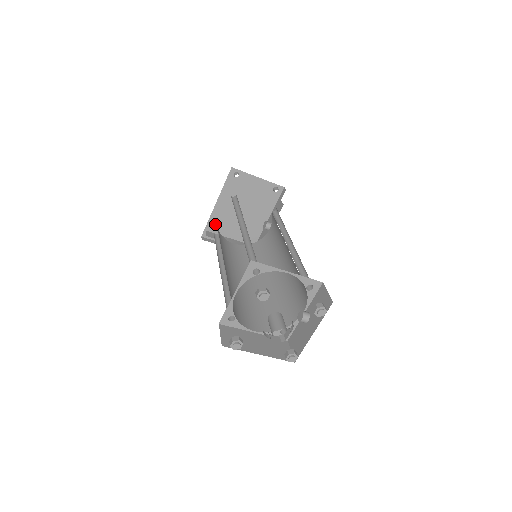
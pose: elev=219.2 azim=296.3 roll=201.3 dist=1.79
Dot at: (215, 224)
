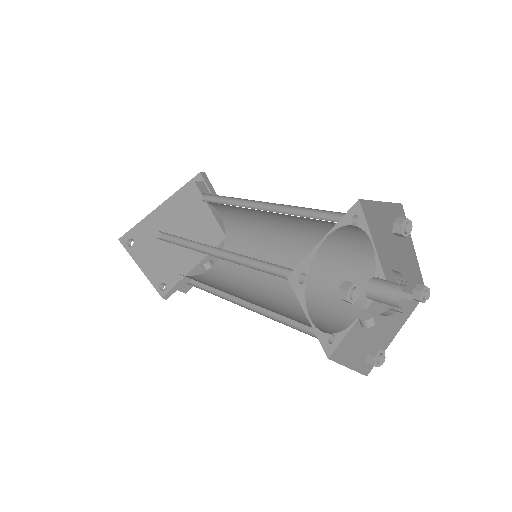
Dot at: (144, 232)
